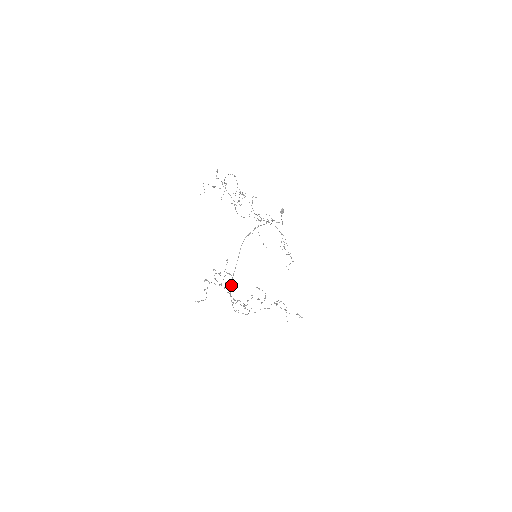
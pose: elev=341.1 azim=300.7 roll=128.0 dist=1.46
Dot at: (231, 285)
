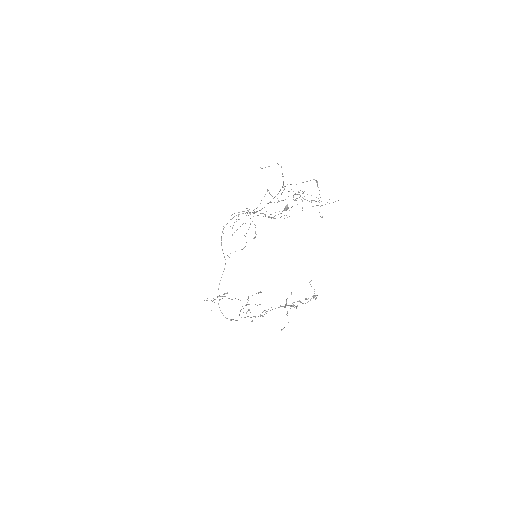
Dot at: (218, 288)
